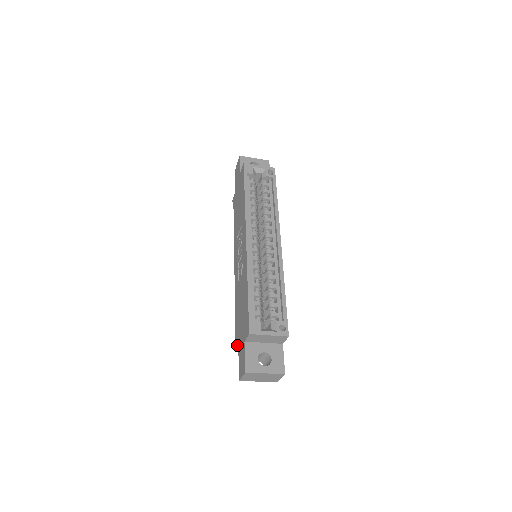
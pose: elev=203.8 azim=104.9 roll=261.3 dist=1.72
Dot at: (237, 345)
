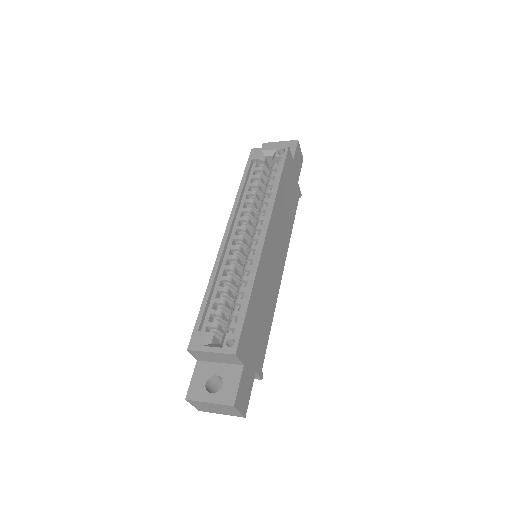
Dot at: occluded
